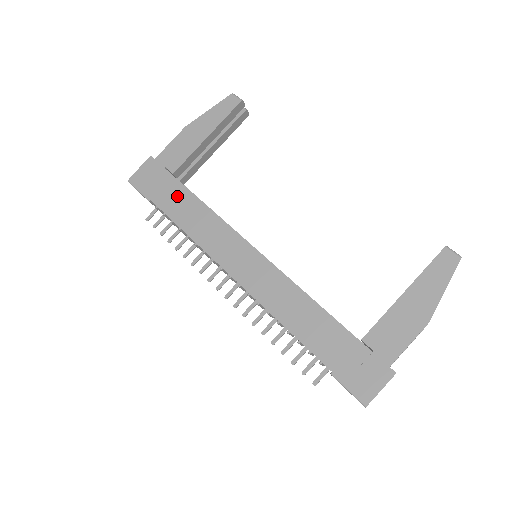
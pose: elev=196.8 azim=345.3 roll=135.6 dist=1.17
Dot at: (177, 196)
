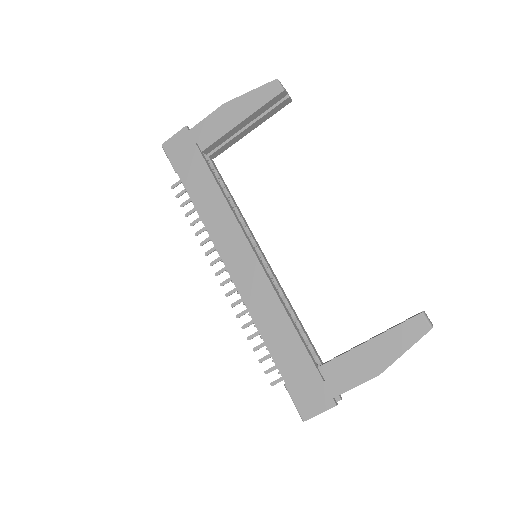
Dot at: (200, 177)
